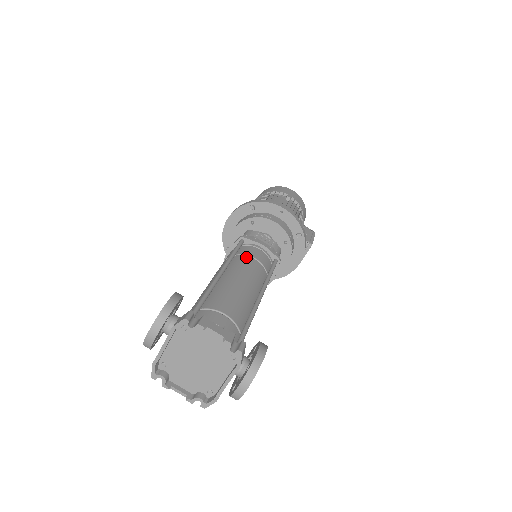
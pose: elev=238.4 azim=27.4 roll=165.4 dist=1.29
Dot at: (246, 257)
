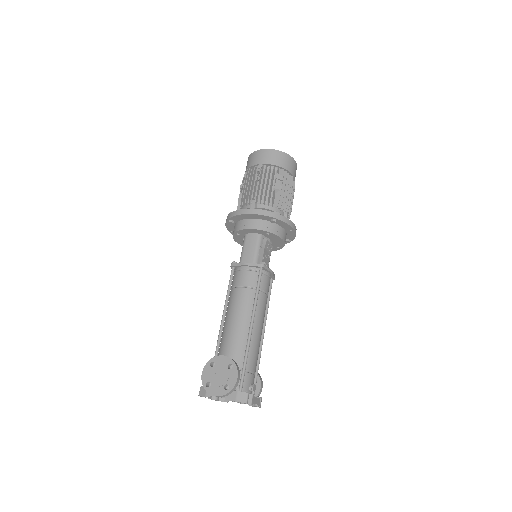
Dot at: (263, 295)
